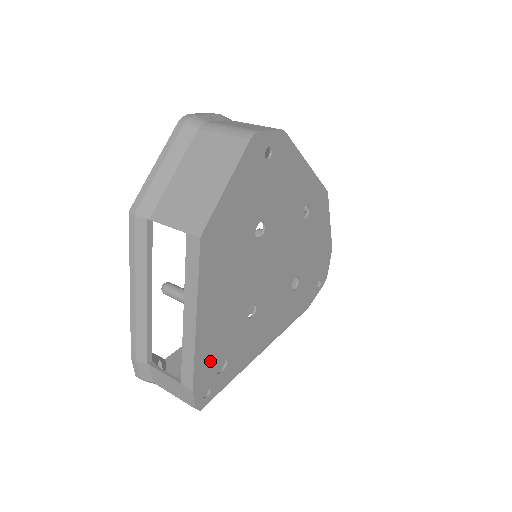
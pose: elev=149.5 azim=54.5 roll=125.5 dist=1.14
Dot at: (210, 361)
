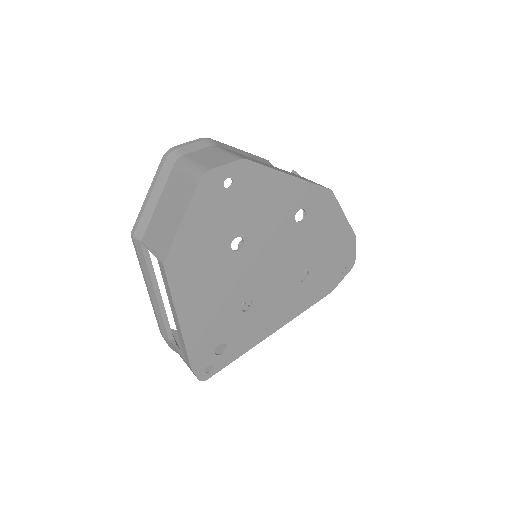
Dot at: (205, 347)
